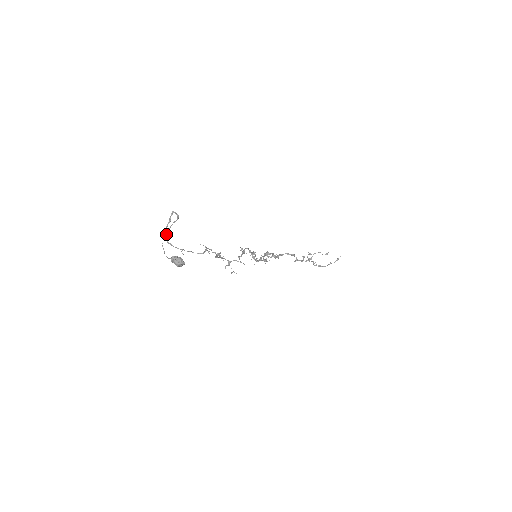
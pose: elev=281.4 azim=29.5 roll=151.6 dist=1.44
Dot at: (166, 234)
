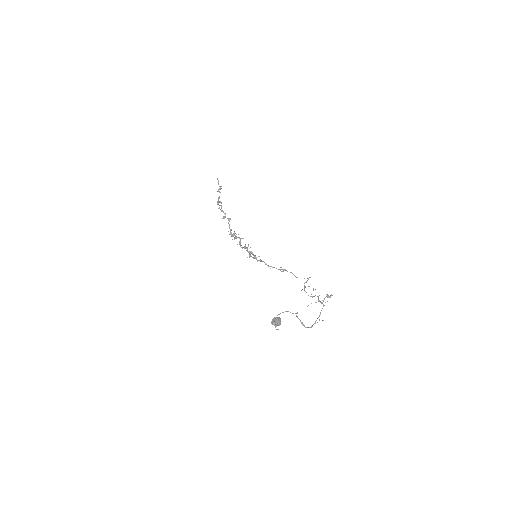
Dot at: (275, 324)
